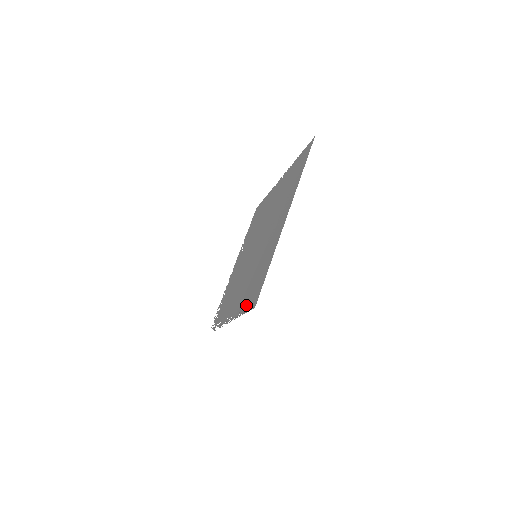
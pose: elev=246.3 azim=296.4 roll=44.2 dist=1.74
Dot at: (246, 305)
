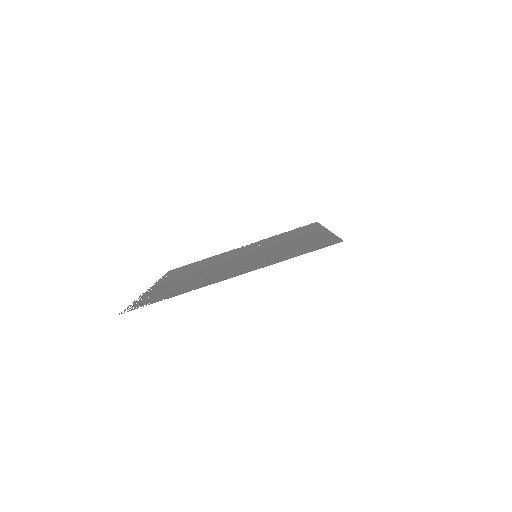
Dot at: (300, 253)
